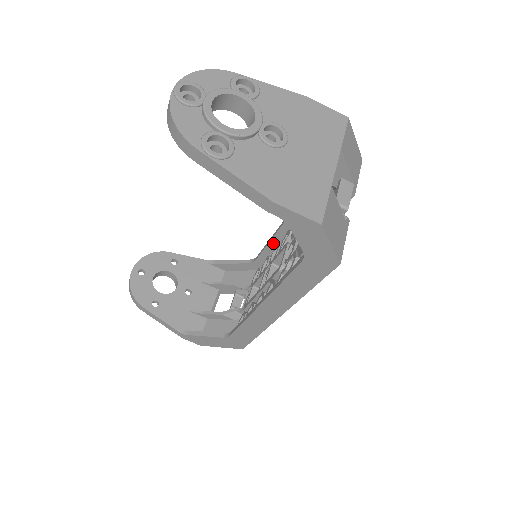
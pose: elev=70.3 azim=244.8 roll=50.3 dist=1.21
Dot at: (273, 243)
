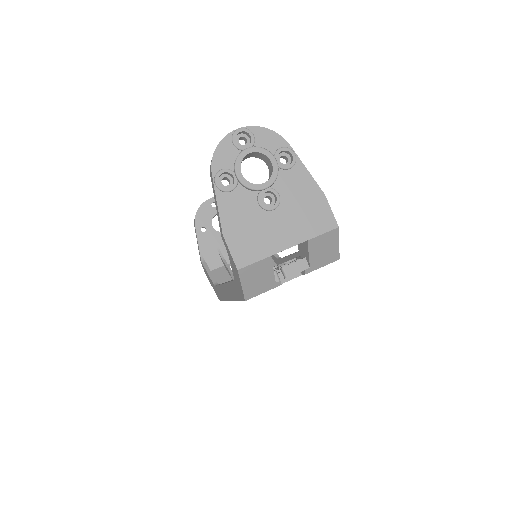
Dot at: (288, 259)
